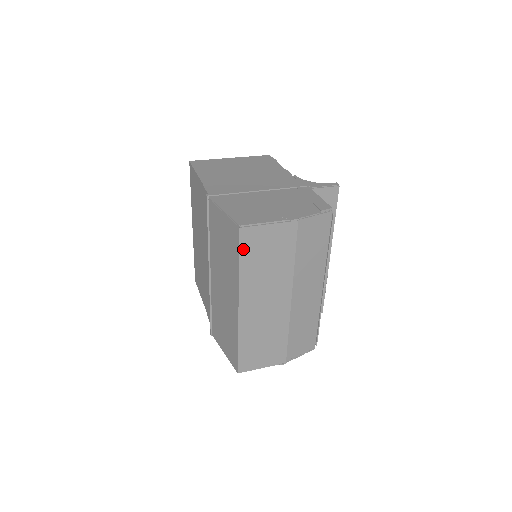
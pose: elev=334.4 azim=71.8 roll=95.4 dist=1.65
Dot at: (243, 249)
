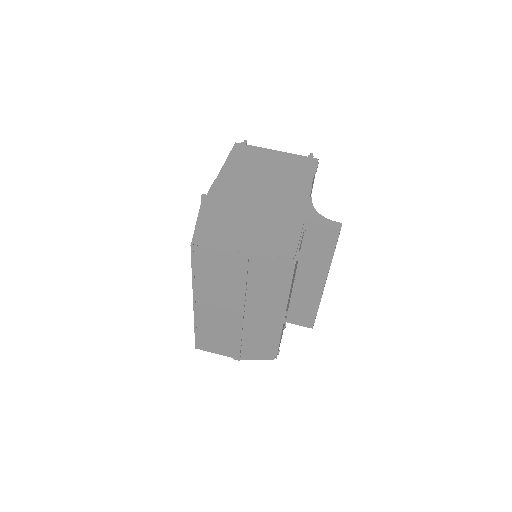
Dot at: (195, 262)
